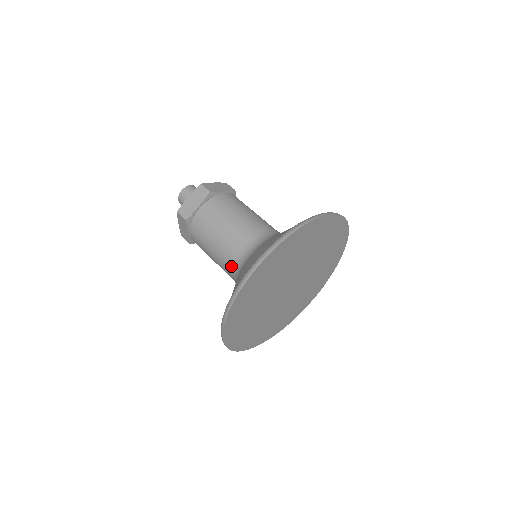
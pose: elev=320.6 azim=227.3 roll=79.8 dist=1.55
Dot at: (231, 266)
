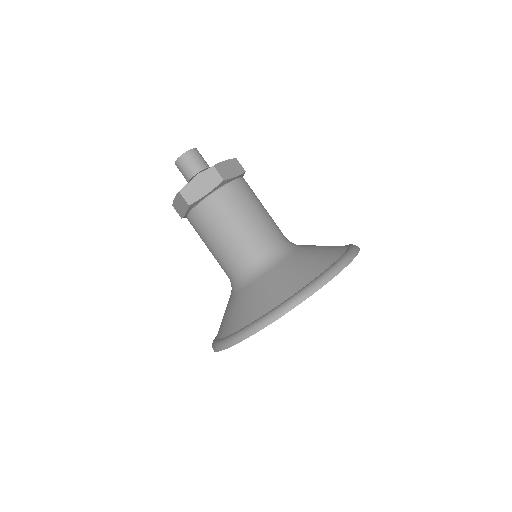
Dot at: (233, 271)
